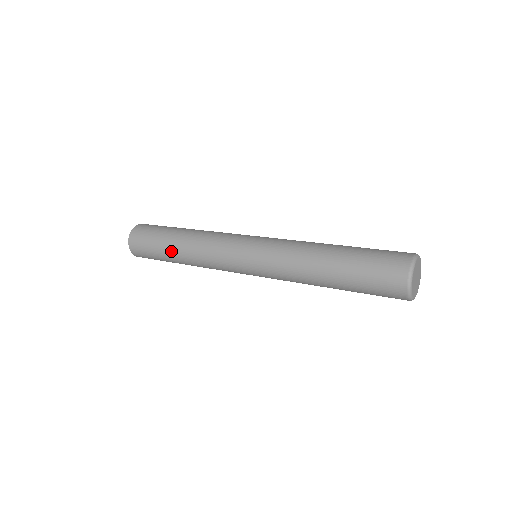
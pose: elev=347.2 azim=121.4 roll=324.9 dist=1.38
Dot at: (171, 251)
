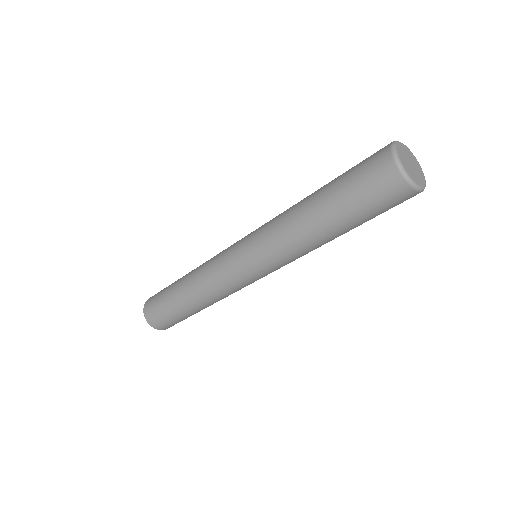
Dot at: (178, 284)
